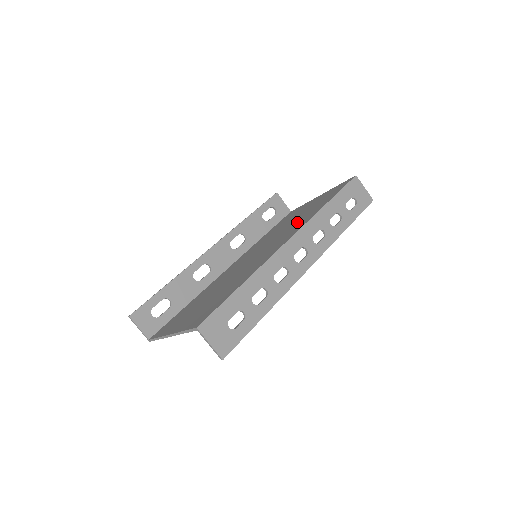
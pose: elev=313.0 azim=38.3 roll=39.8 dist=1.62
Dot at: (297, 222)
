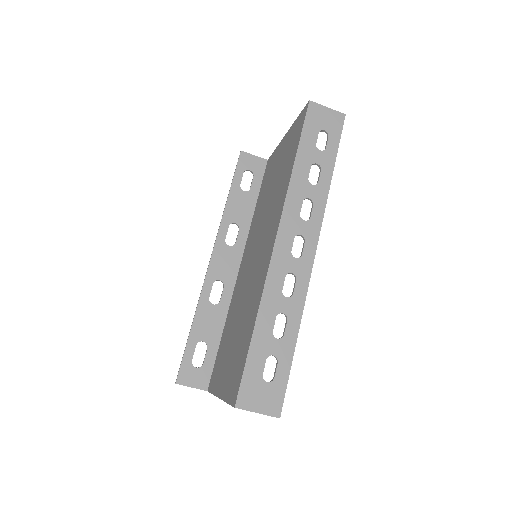
Dot at: (276, 197)
